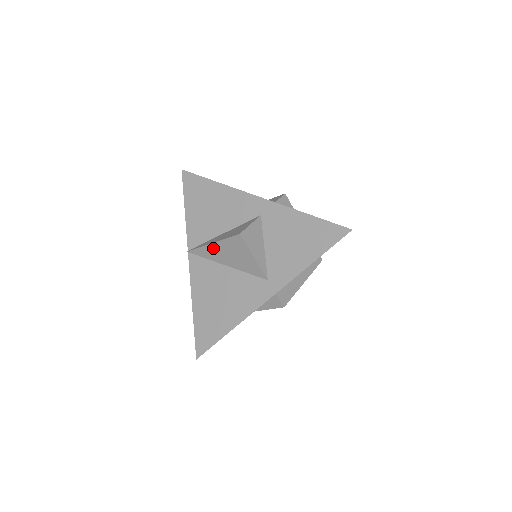
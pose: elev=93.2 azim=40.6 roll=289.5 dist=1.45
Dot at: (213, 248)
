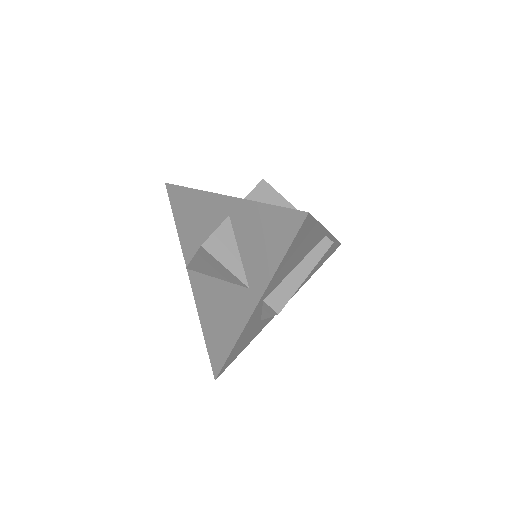
Dot at: (196, 262)
